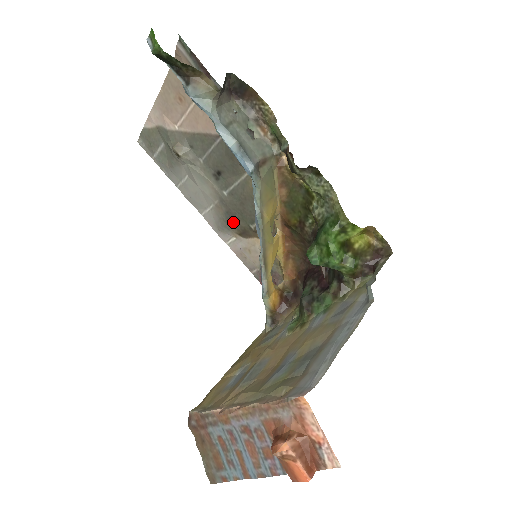
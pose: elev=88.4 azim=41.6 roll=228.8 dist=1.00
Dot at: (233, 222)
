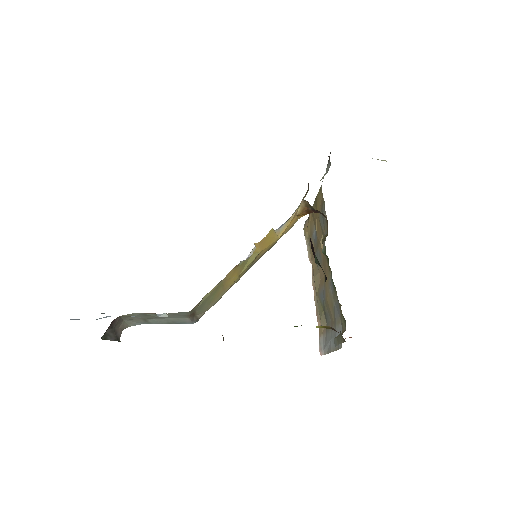
Dot at: occluded
